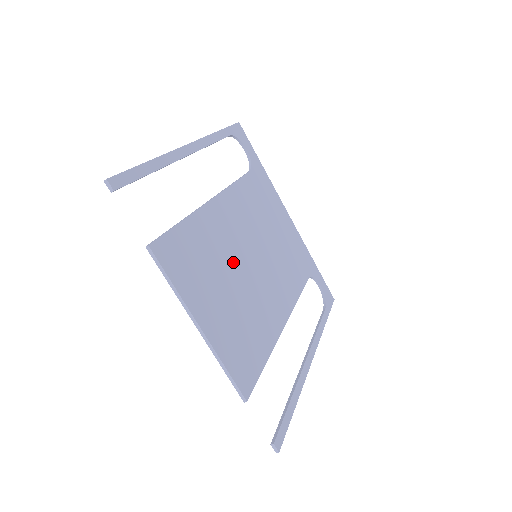
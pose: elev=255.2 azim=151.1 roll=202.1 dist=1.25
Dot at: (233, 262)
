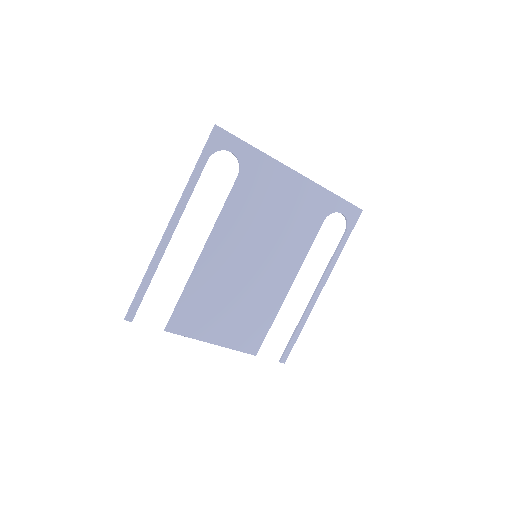
Dot at: (232, 283)
